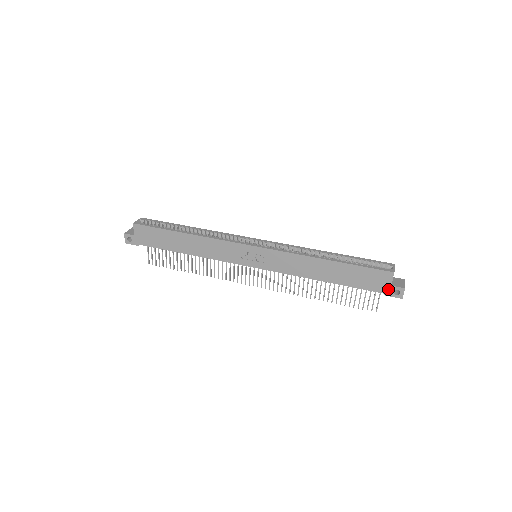
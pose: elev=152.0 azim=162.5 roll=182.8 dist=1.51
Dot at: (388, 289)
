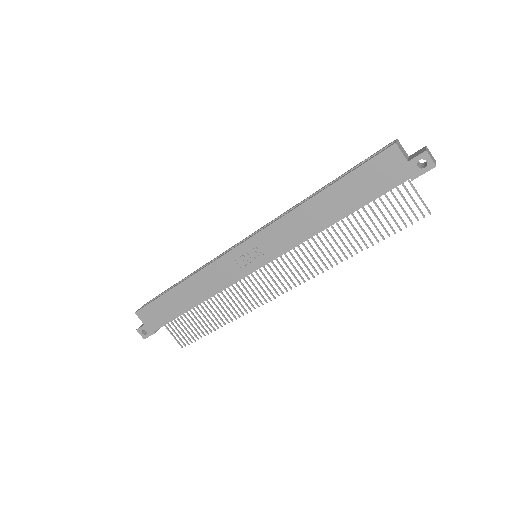
Dot at: (408, 169)
